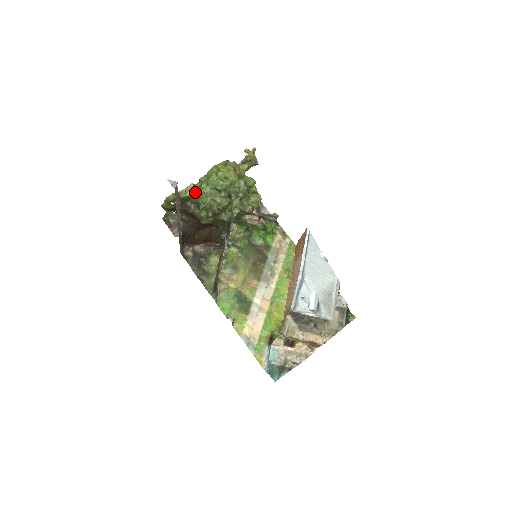
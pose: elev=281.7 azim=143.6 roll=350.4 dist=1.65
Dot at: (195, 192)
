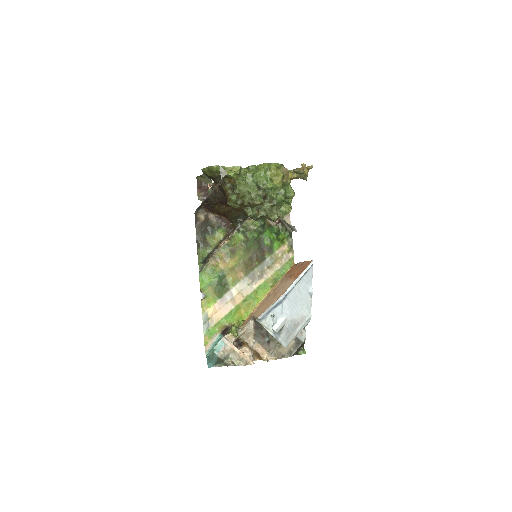
Dot at: (238, 175)
